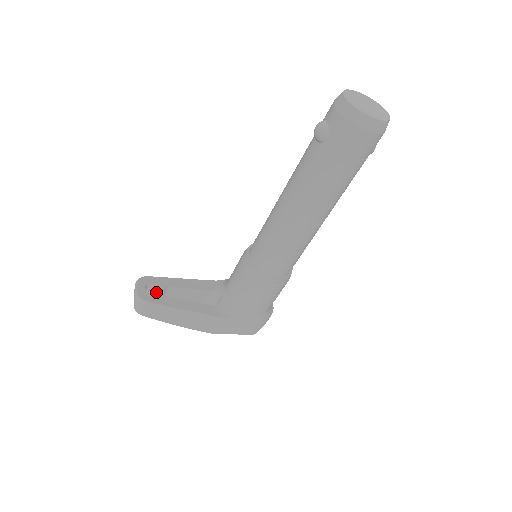
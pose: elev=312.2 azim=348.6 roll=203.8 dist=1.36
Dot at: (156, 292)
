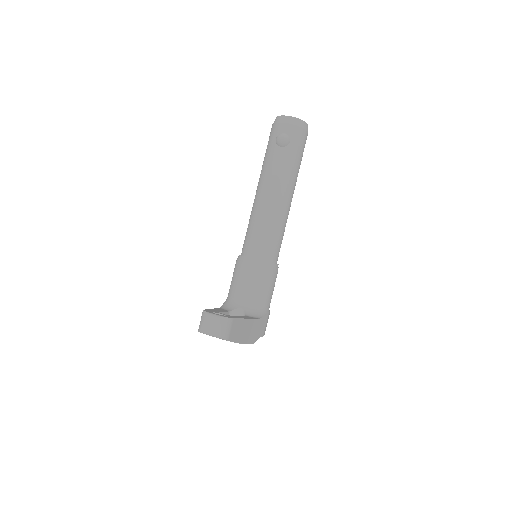
Dot at: occluded
